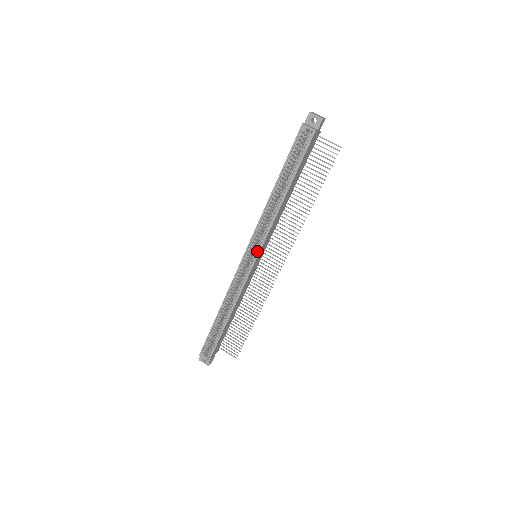
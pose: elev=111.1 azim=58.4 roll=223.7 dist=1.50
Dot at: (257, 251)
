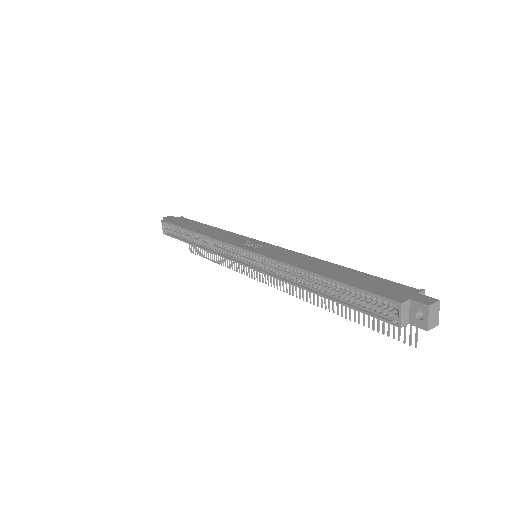
Dot at: (253, 264)
